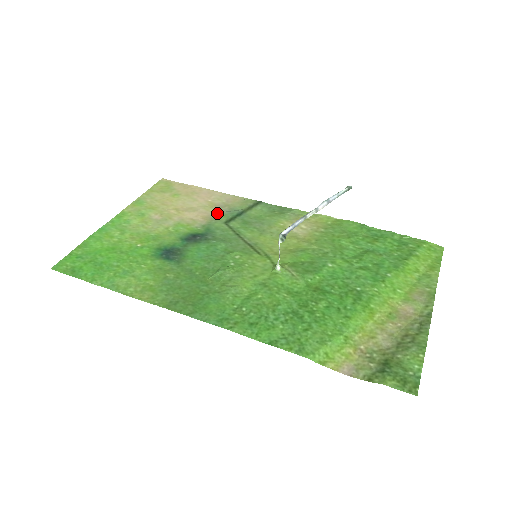
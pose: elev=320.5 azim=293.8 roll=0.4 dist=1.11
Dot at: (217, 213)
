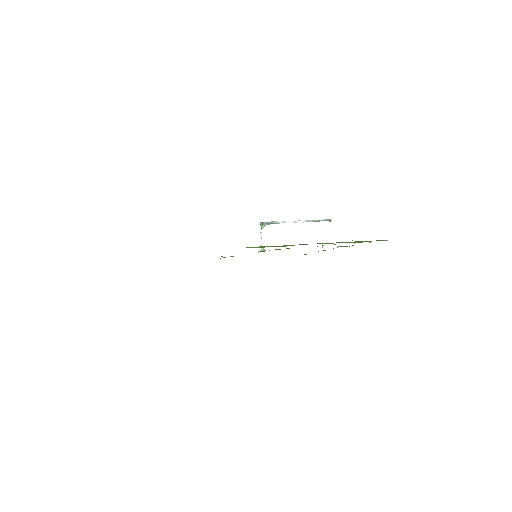
Dot at: occluded
